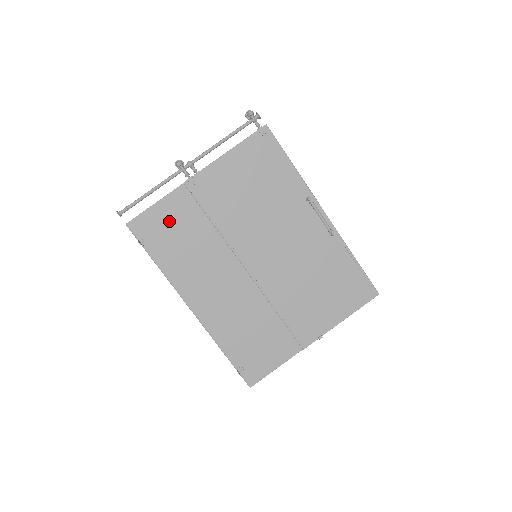
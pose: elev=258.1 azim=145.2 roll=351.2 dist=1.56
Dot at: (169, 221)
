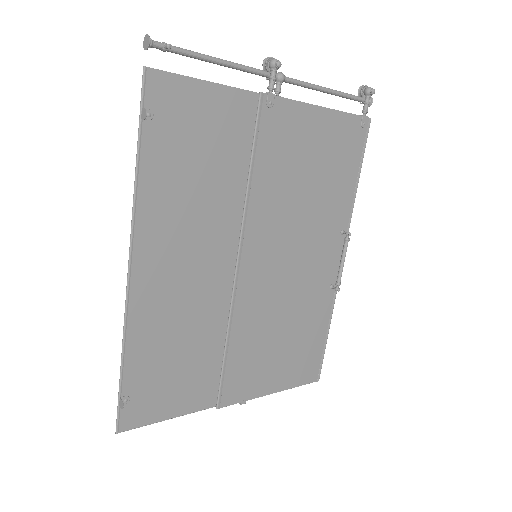
Dot at: (202, 122)
